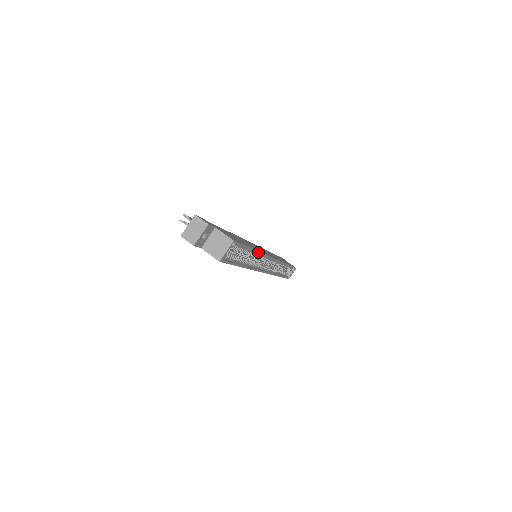
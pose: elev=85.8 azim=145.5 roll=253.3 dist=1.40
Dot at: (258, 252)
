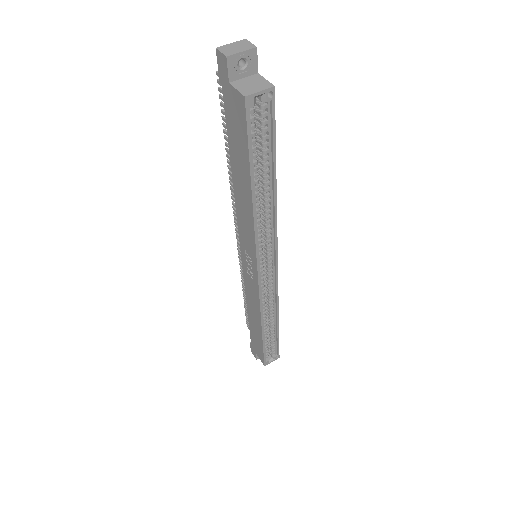
Dot at: (275, 196)
